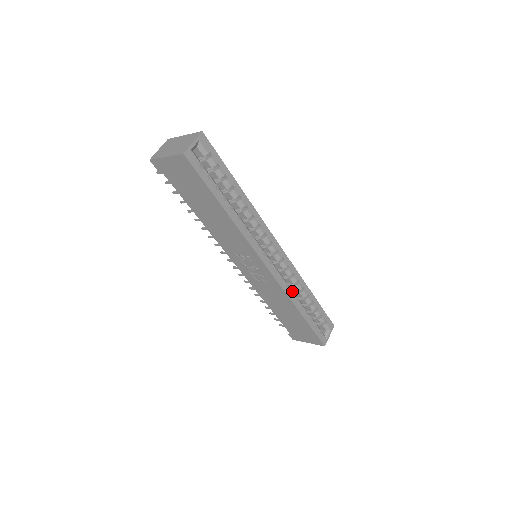
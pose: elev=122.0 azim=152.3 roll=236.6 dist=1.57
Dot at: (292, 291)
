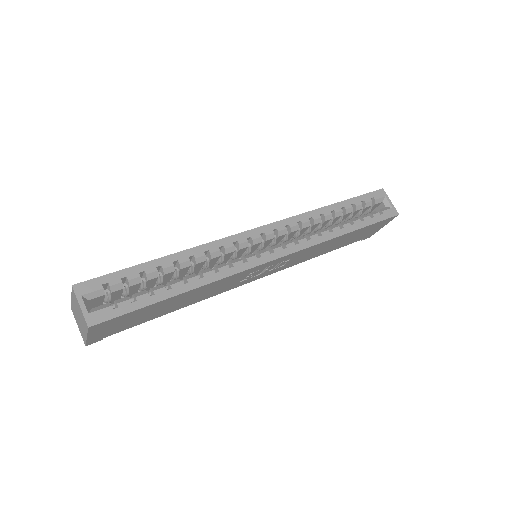
Dot at: (317, 232)
